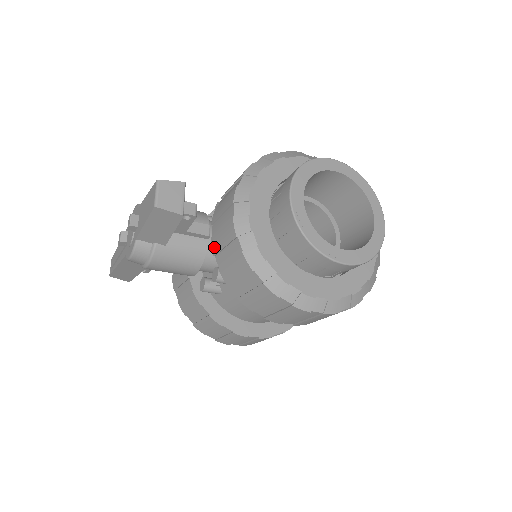
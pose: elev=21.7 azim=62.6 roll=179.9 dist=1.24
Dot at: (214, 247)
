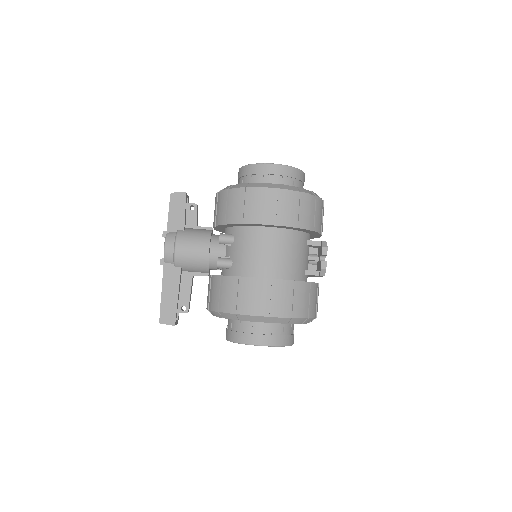
Dot at: (214, 223)
